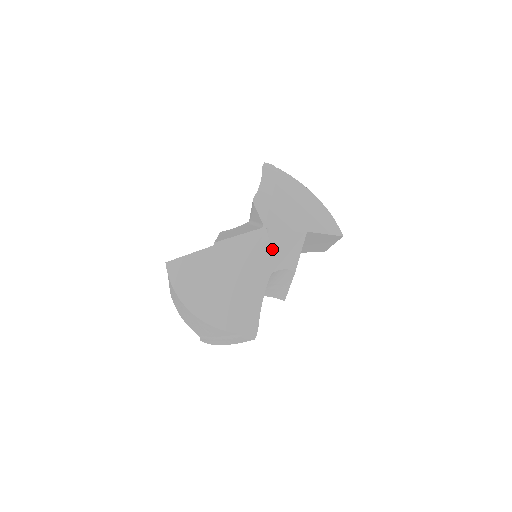
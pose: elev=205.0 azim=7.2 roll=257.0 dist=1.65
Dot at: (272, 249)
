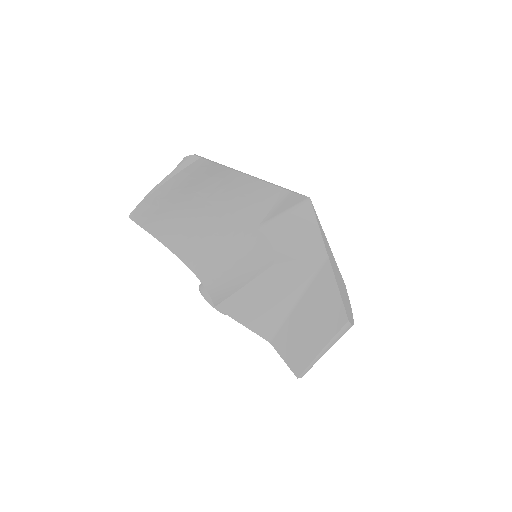
Dot at: (290, 218)
